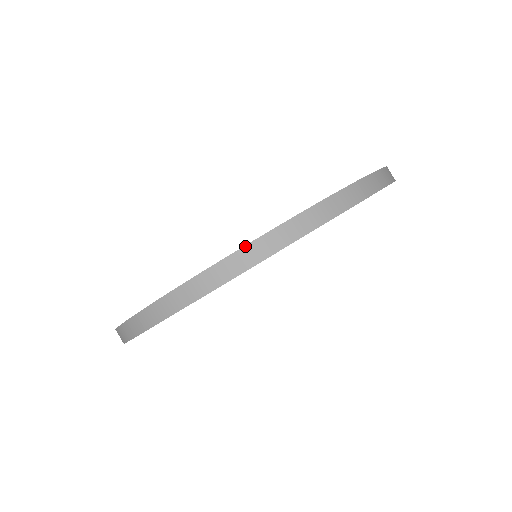
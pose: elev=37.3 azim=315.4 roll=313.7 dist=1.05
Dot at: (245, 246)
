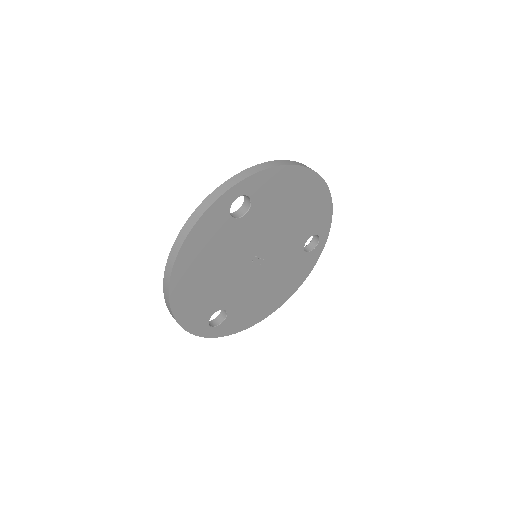
Dot at: (232, 177)
